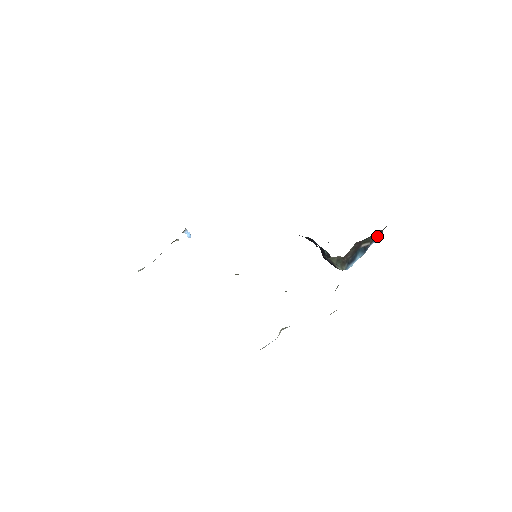
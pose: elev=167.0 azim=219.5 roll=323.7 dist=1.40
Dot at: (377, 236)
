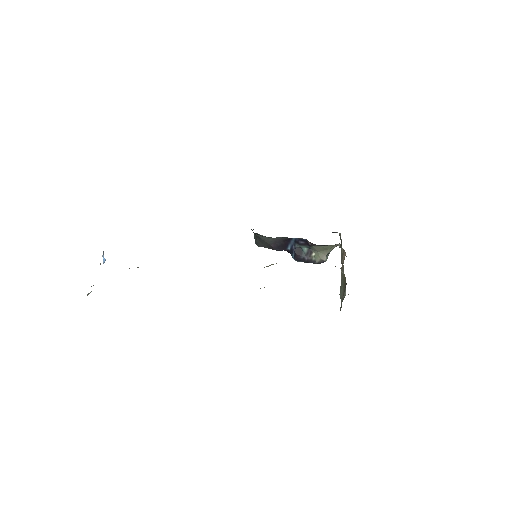
Dot at: occluded
